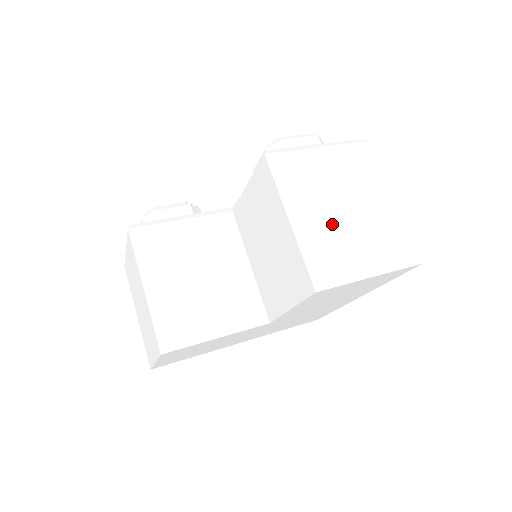
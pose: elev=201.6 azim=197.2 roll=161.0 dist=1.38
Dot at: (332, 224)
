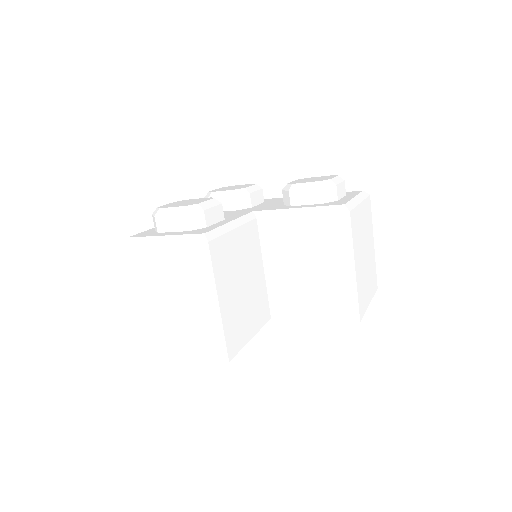
Dot at: (363, 268)
